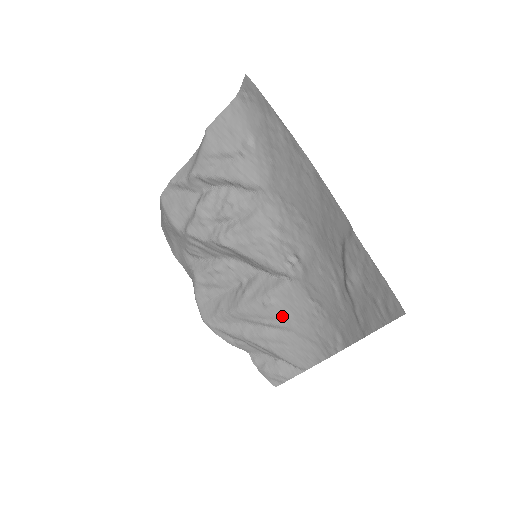
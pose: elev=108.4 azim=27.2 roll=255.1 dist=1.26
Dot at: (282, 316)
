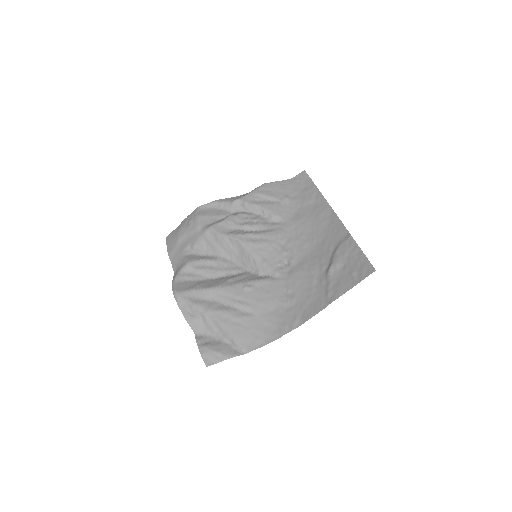
Dot at: (254, 300)
